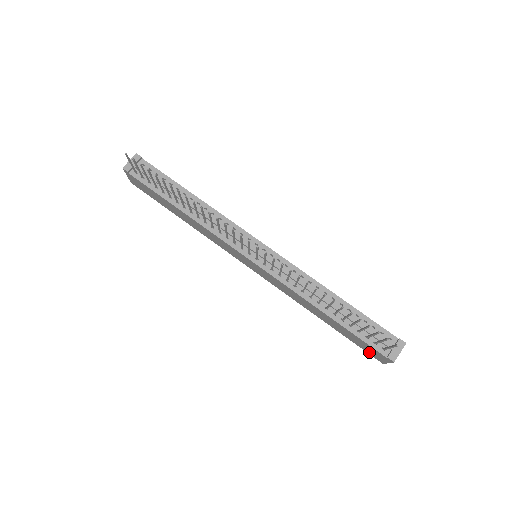
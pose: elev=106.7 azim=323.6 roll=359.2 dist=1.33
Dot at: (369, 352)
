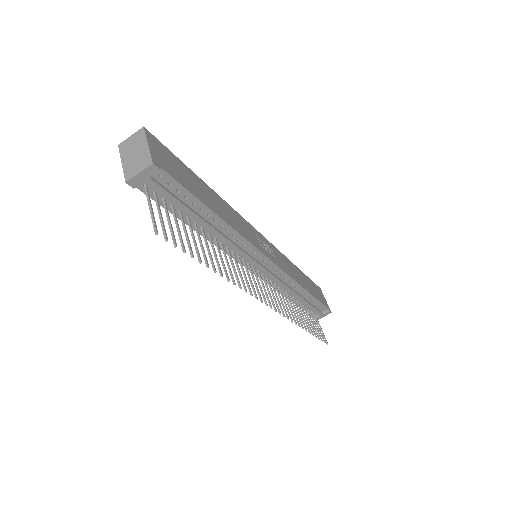
Dot at: occluded
